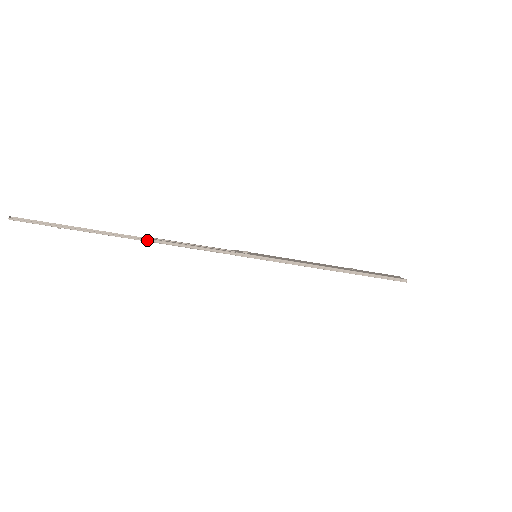
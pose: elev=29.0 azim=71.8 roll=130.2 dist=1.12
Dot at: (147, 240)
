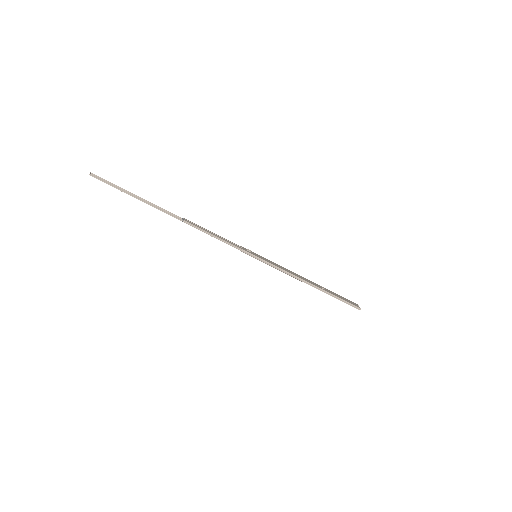
Dot at: (182, 220)
